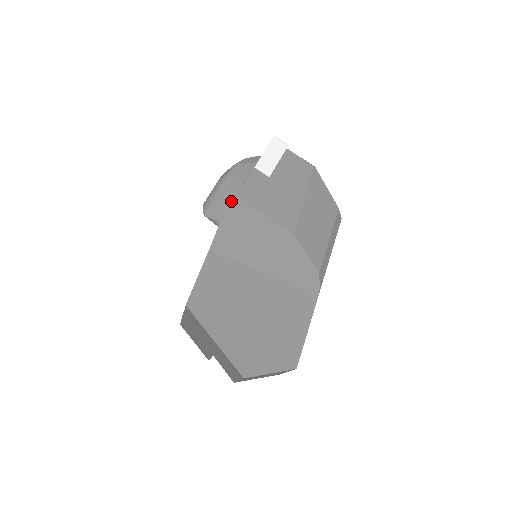
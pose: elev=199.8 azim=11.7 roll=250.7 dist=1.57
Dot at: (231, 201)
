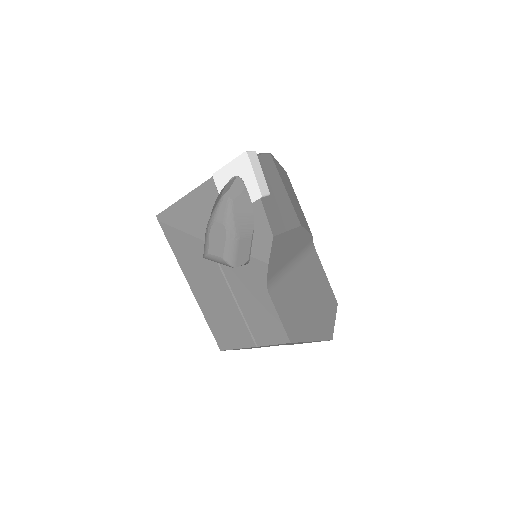
Dot at: (252, 239)
